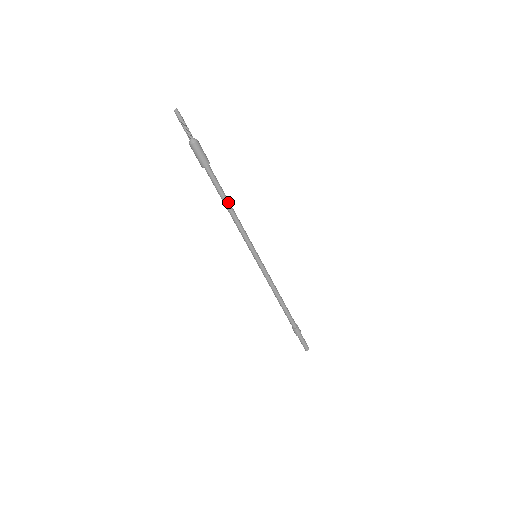
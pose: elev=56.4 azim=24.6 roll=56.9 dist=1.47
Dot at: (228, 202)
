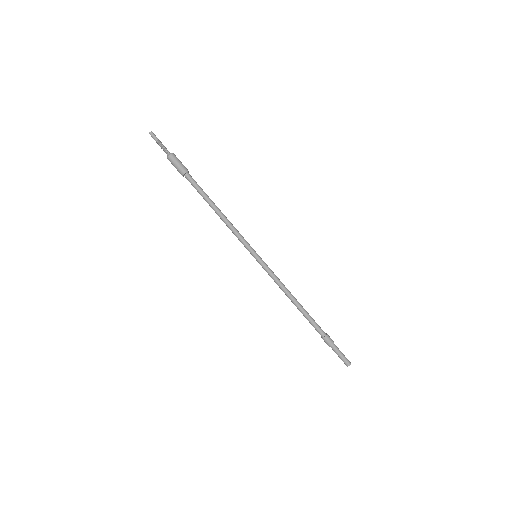
Dot at: (214, 204)
